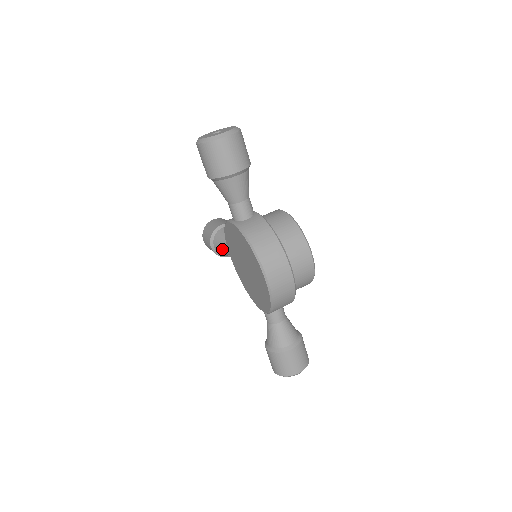
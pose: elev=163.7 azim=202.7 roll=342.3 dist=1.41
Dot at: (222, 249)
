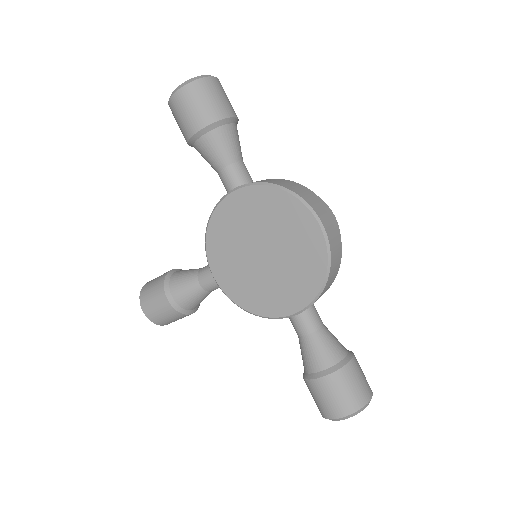
Dot at: (189, 289)
